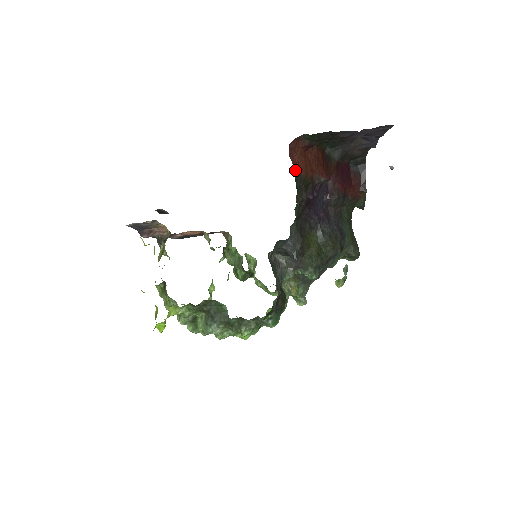
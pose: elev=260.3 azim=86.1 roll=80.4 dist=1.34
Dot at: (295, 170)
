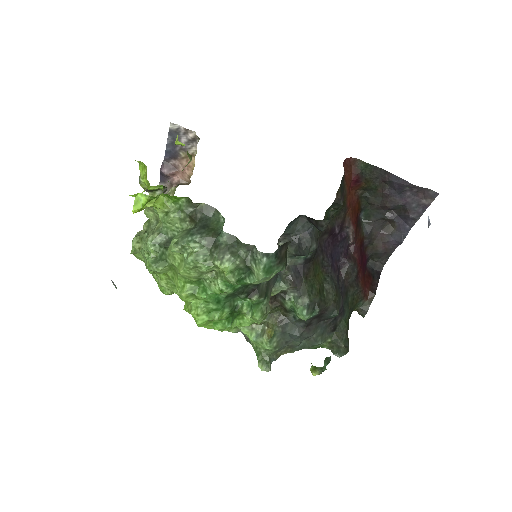
Dot at: (344, 174)
